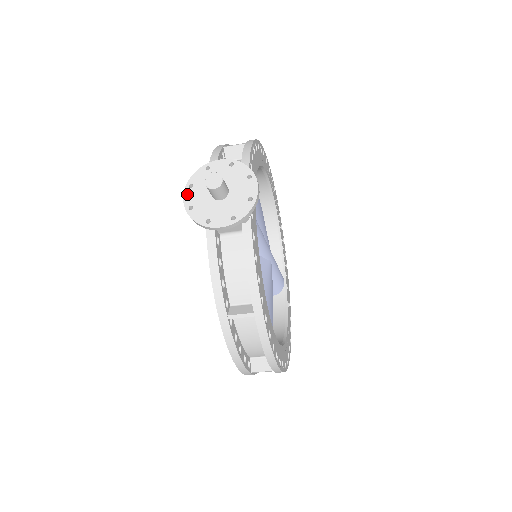
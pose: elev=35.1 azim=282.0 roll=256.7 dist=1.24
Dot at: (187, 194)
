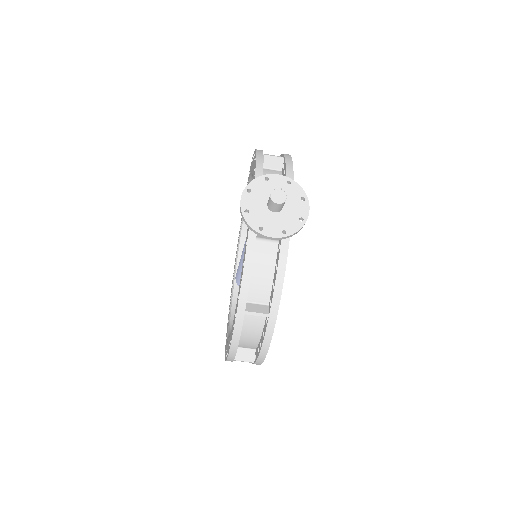
Dot at: (245, 197)
